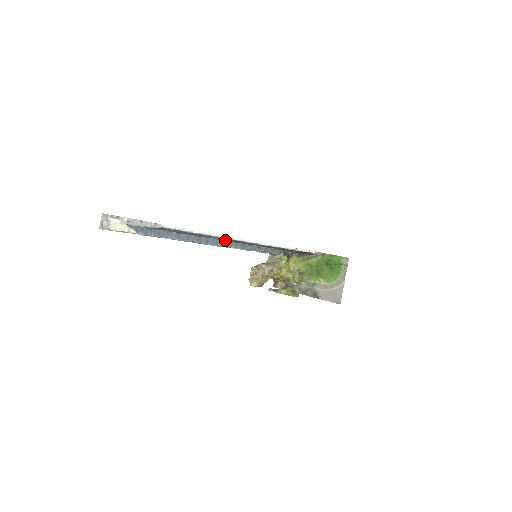
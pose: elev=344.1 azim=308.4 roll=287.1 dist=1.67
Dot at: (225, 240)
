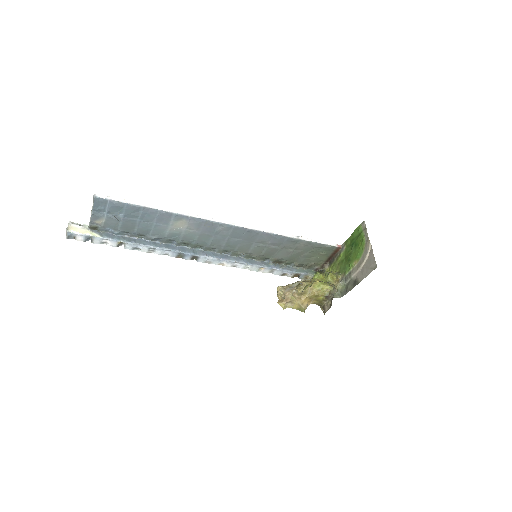
Dot at: (209, 243)
